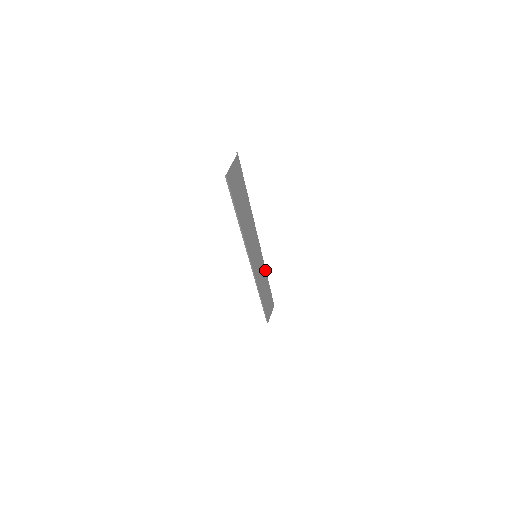
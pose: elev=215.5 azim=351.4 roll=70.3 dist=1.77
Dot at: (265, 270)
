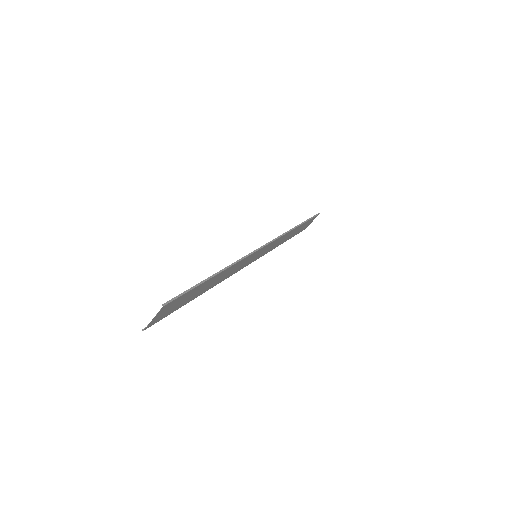
Dot at: (286, 233)
